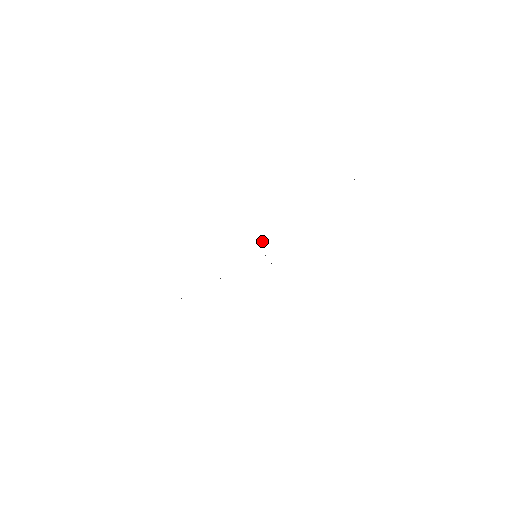
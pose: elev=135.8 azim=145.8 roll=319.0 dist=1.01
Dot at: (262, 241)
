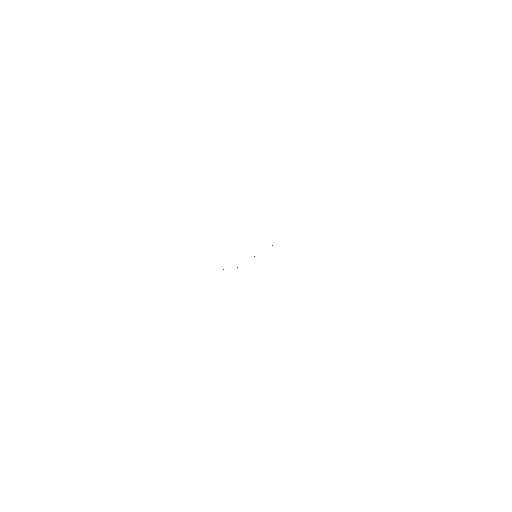
Dot at: occluded
